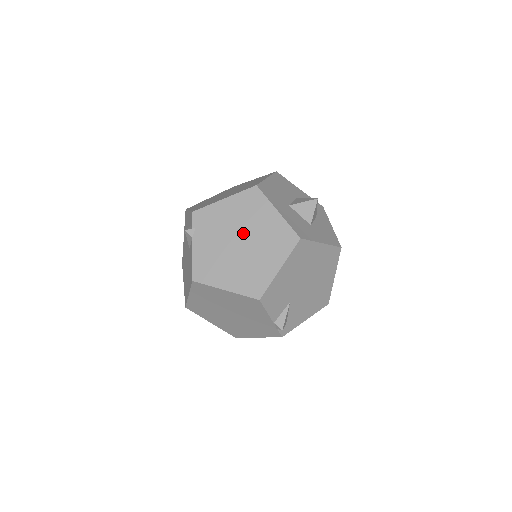
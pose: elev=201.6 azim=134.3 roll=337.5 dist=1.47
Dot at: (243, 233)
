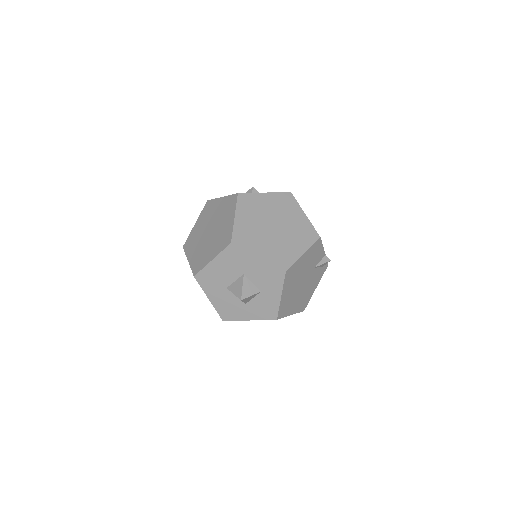
Dot at: occluded
